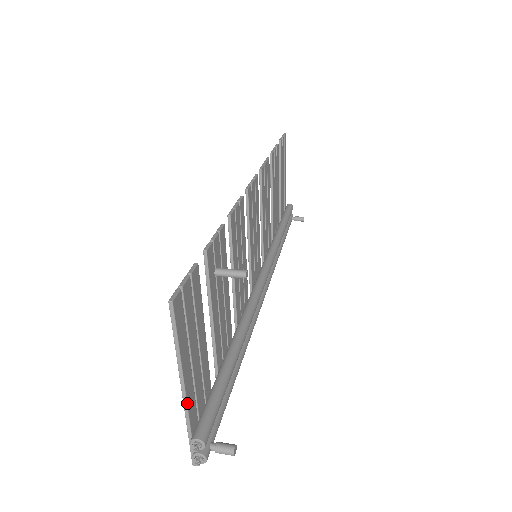
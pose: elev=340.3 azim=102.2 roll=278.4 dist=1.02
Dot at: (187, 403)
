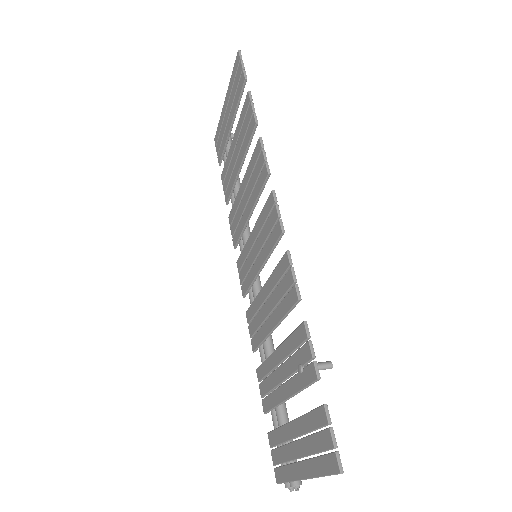
Dot at: (302, 479)
